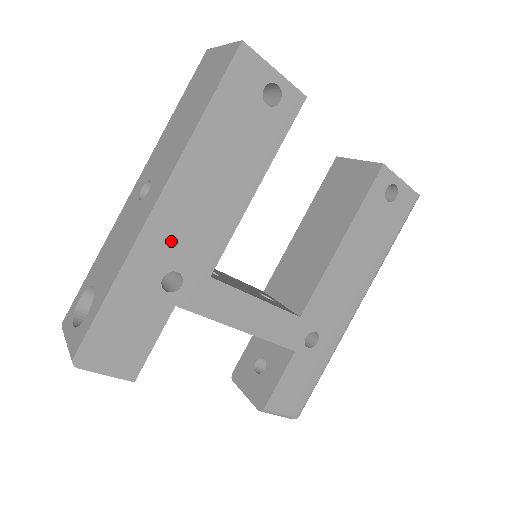
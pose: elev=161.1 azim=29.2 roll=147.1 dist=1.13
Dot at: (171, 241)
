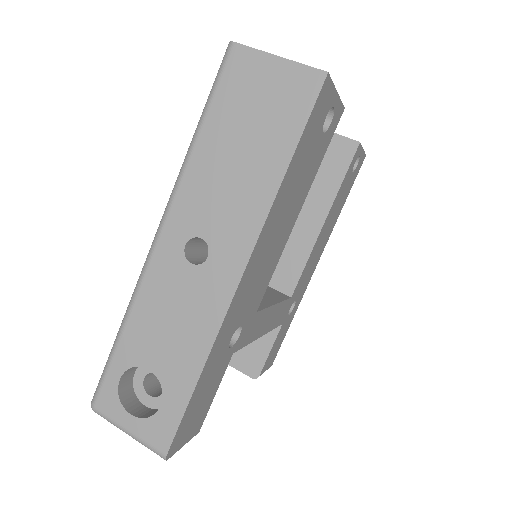
Dot at: (242, 305)
